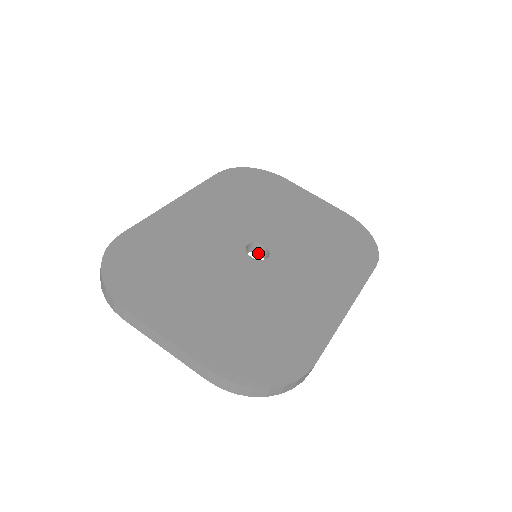
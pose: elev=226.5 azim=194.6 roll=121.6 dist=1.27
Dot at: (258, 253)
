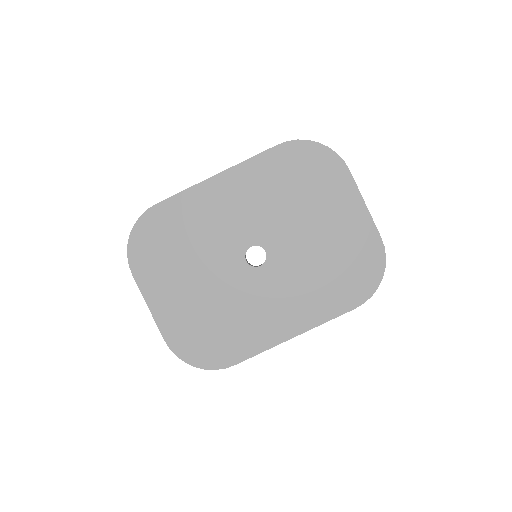
Dot at: occluded
